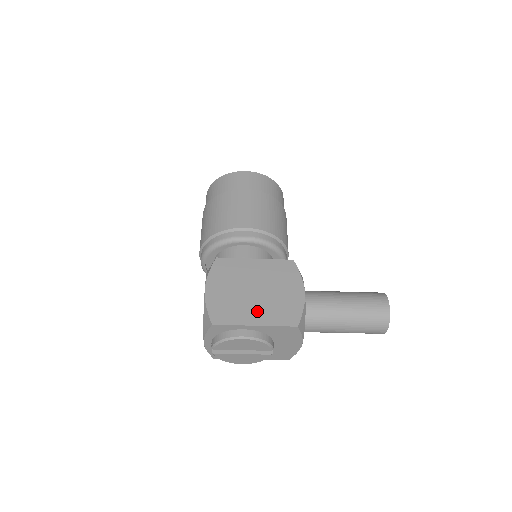
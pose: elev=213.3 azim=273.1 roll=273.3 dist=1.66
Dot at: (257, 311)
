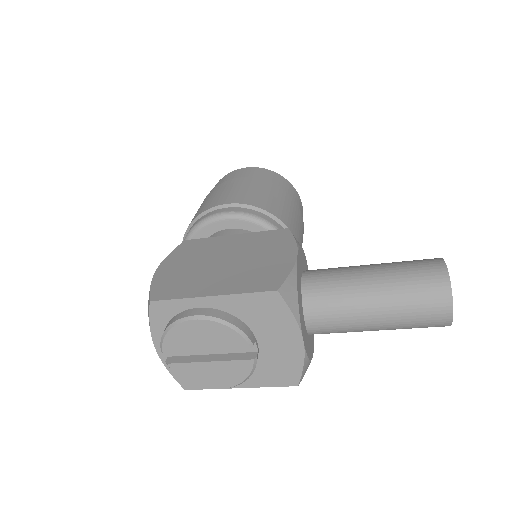
Dot at: (220, 281)
